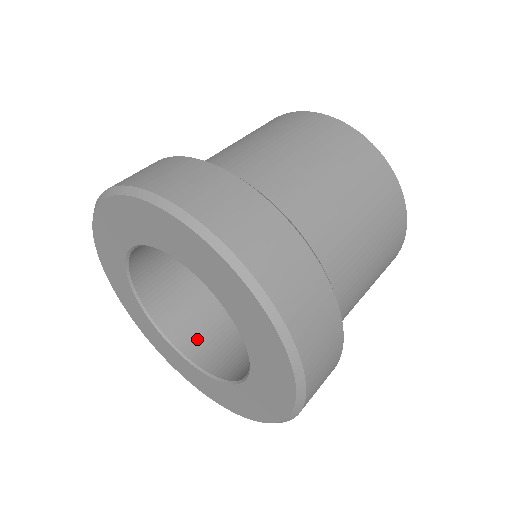
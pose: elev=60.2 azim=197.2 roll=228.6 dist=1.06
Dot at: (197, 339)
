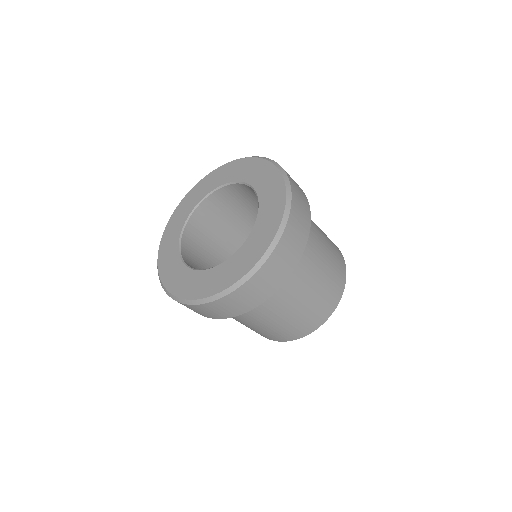
Dot at: (194, 268)
